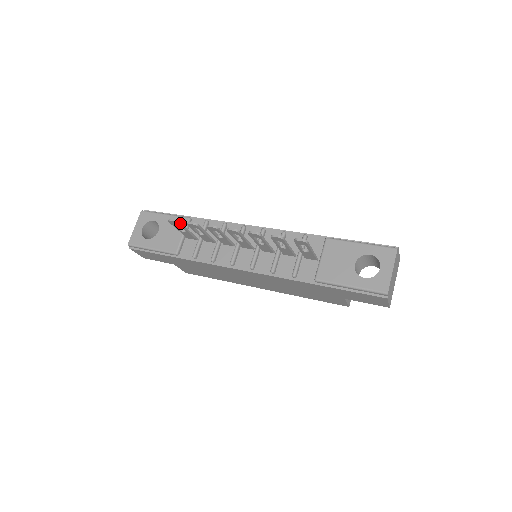
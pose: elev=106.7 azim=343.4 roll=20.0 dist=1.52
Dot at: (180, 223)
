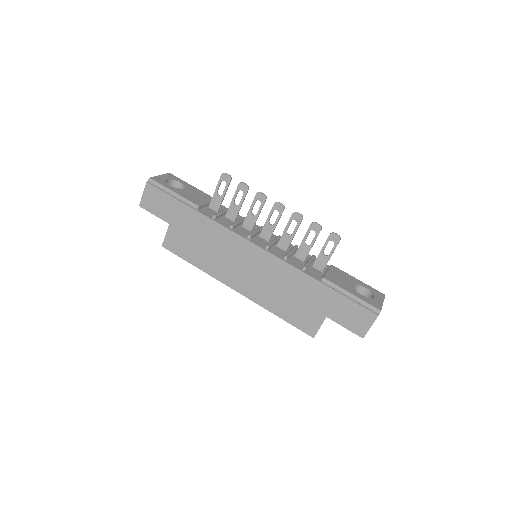
Dot at: (230, 181)
